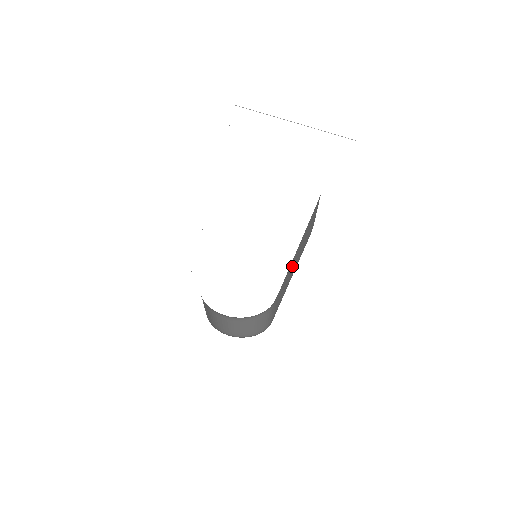
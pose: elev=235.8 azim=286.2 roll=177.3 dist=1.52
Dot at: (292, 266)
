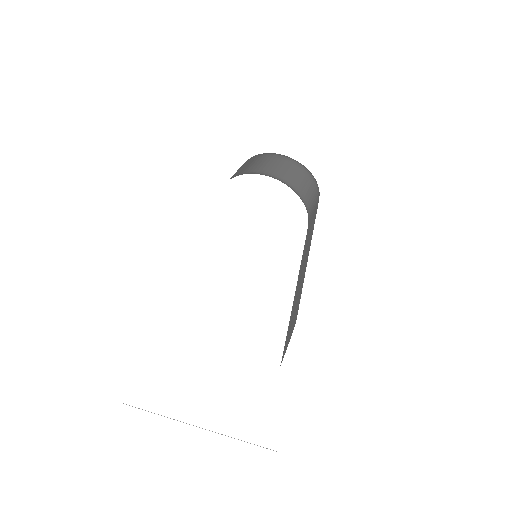
Dot at: (299, 280)
